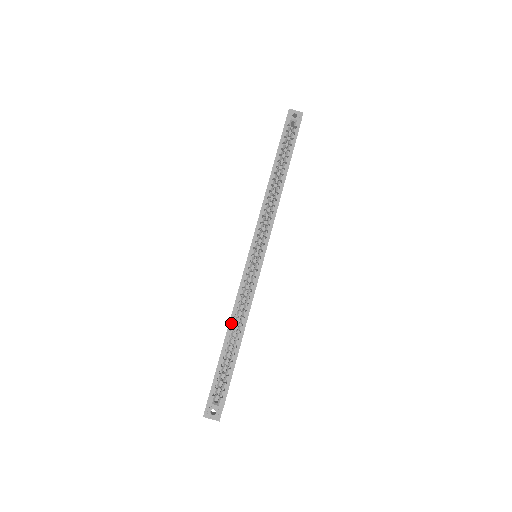
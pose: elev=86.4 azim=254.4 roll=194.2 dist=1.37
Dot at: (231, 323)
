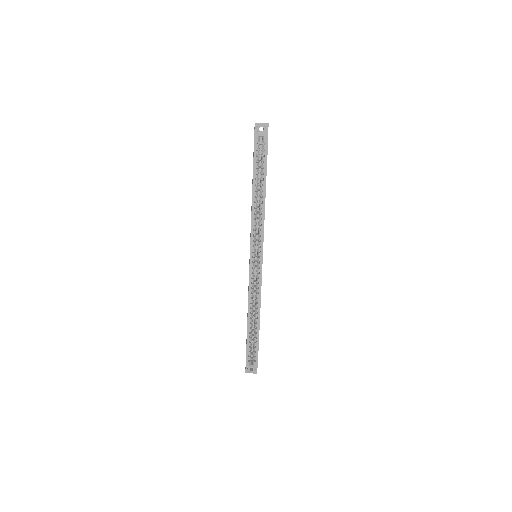
Dot at: (249, 314)
